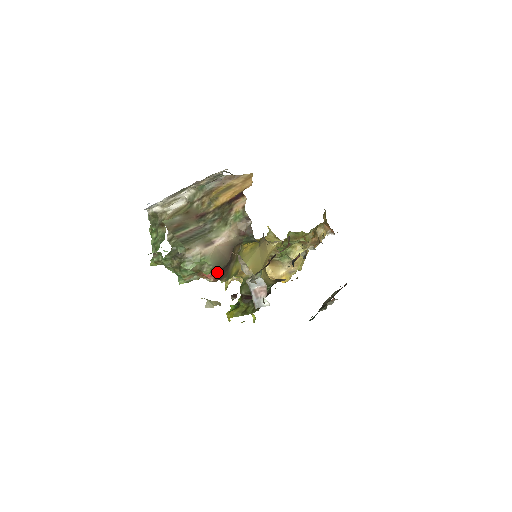
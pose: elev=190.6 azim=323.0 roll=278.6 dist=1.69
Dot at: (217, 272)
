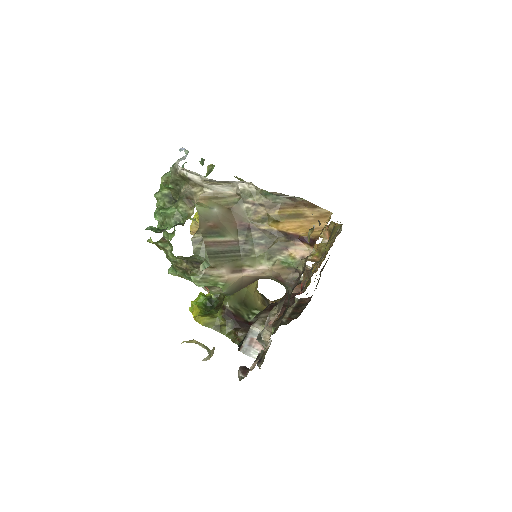
Dot at: occluded
